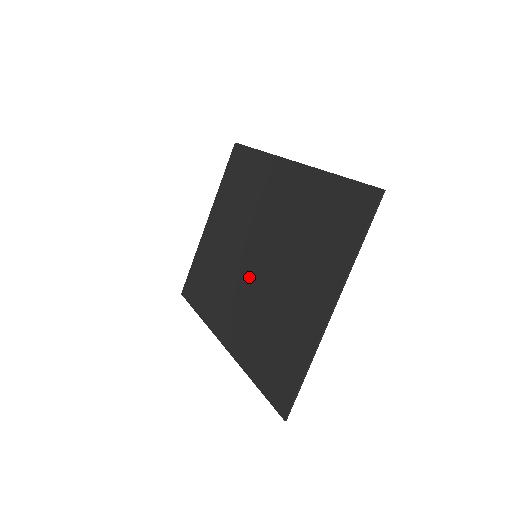
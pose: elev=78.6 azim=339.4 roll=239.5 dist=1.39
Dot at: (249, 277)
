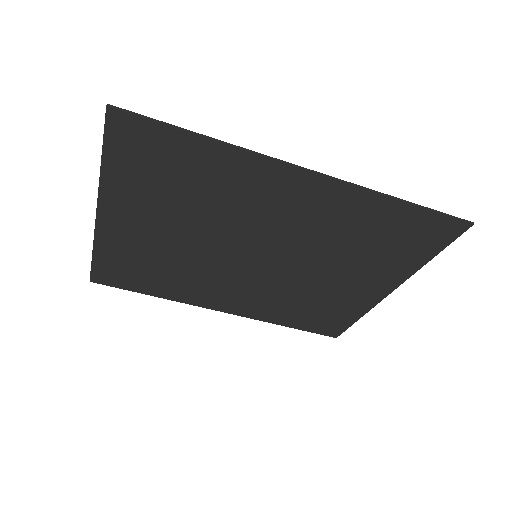
Dot at: (251, 273)
